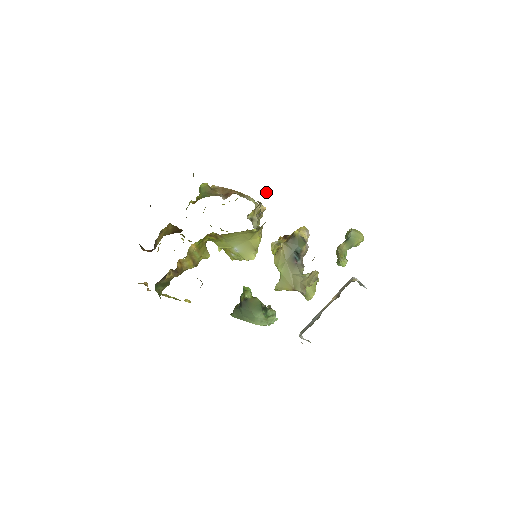
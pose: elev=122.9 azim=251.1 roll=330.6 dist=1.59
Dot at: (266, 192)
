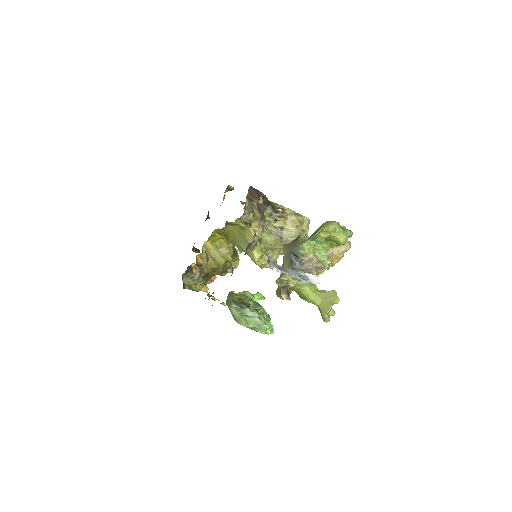
Dot at: (252, 187)
